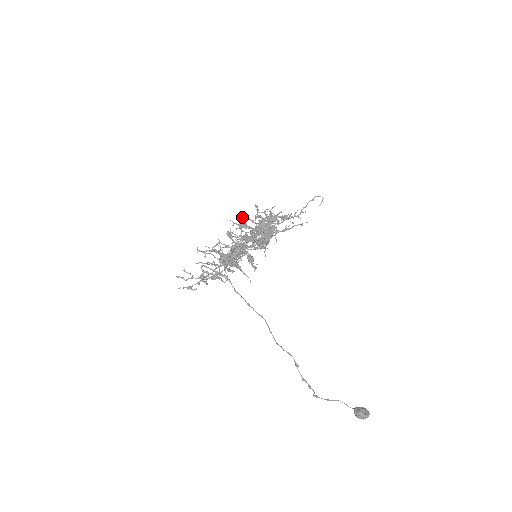
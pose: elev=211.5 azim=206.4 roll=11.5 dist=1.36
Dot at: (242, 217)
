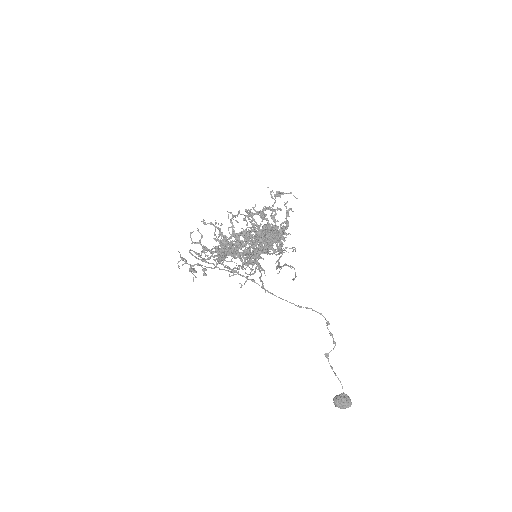
Dot at: (276, 193)
